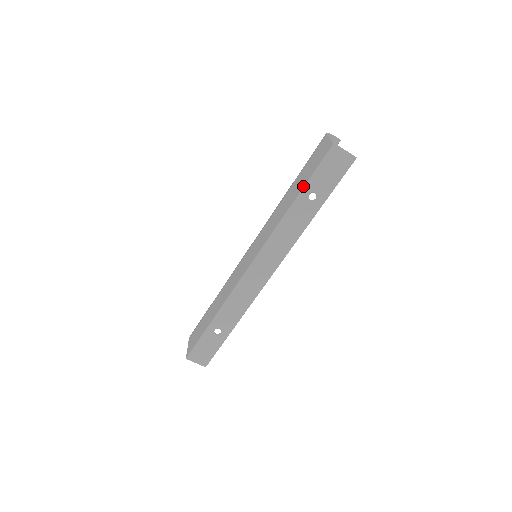
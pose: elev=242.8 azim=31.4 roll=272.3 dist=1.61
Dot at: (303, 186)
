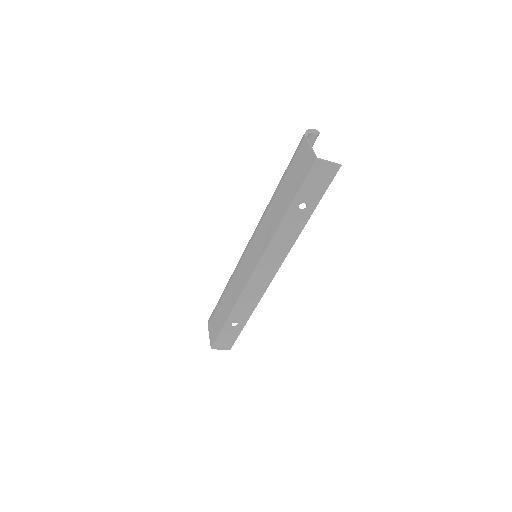
Dot at: (292, 200)
